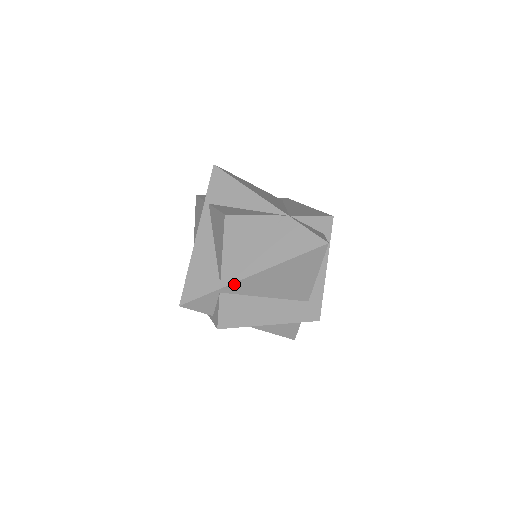
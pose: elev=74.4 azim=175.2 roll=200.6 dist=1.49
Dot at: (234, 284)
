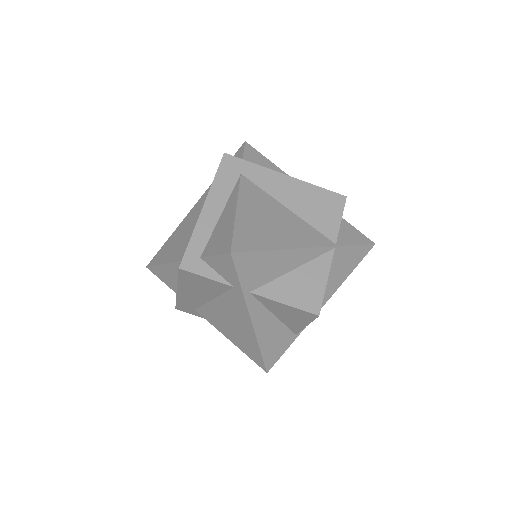
Dot at: occluded
